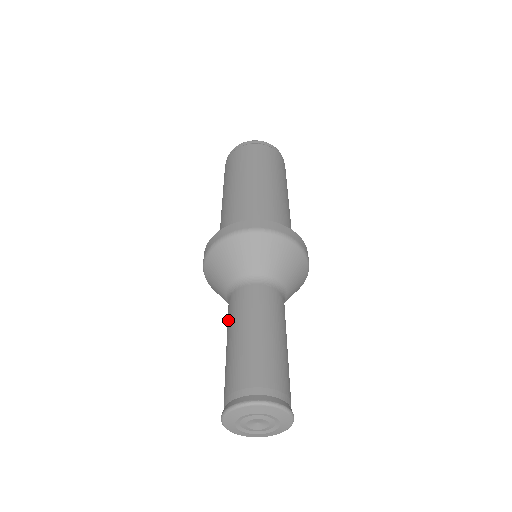
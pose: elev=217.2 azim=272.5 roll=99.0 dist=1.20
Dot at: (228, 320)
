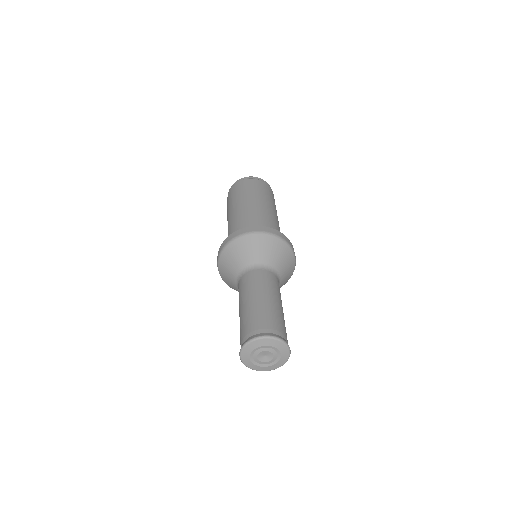
Dot at: occluded
